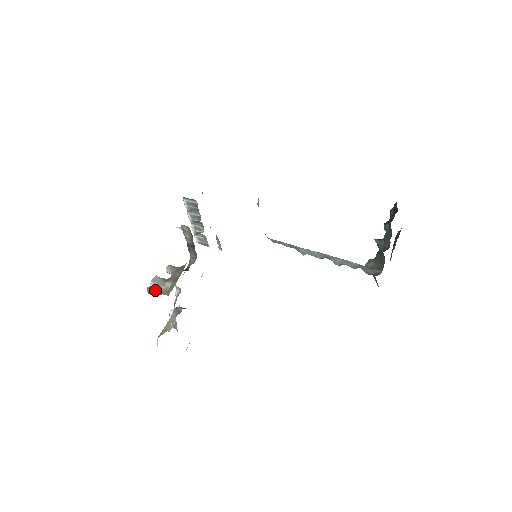
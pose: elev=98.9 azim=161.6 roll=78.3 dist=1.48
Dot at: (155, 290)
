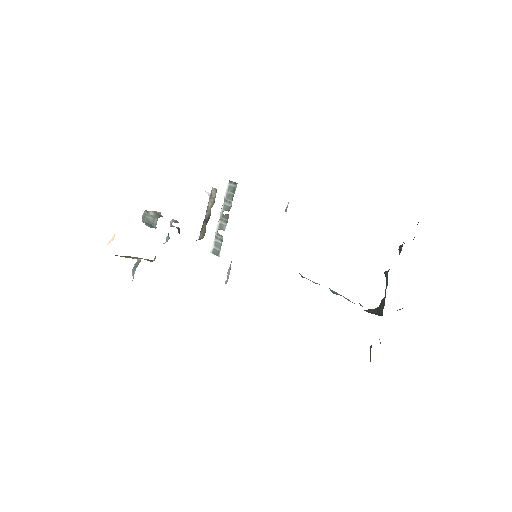
Dot at: (150, 214)
